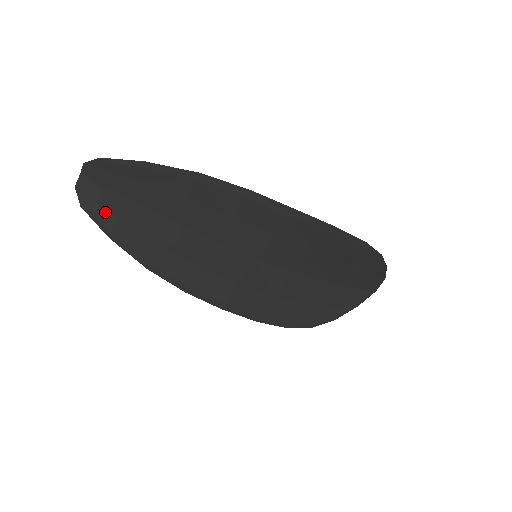
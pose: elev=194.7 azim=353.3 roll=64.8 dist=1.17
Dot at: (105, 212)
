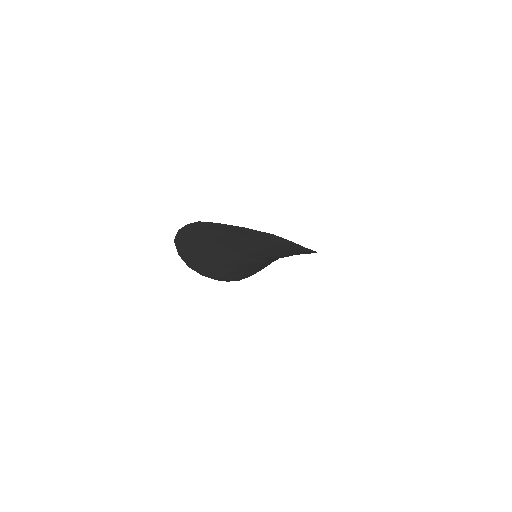
Dot at: (188, 243)
